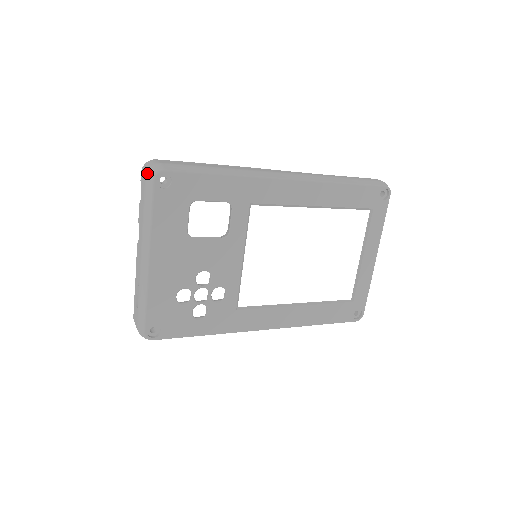
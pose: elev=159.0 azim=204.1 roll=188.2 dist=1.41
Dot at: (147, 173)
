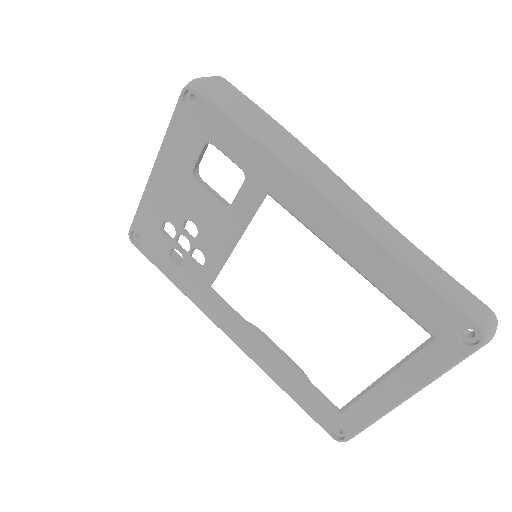
Dot at: occluded
